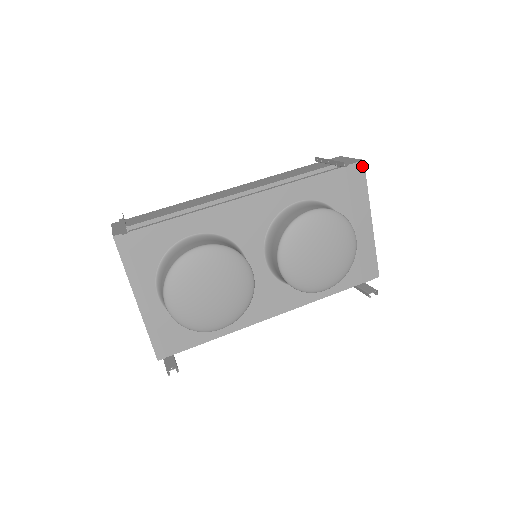
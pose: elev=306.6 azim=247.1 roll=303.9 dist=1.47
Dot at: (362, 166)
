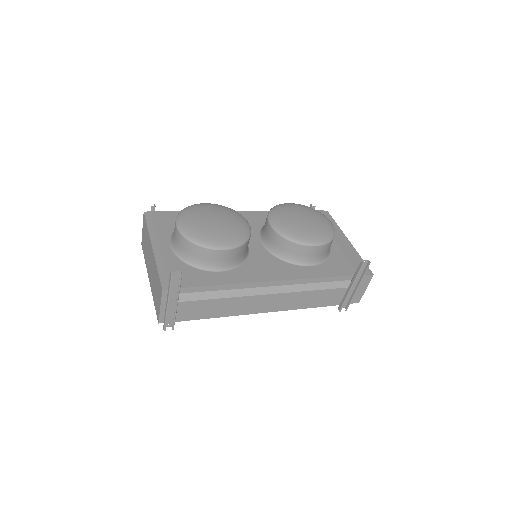
Dot at: (327, 213)
